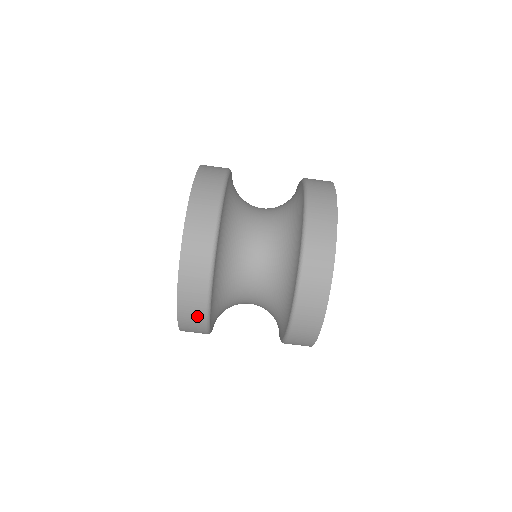
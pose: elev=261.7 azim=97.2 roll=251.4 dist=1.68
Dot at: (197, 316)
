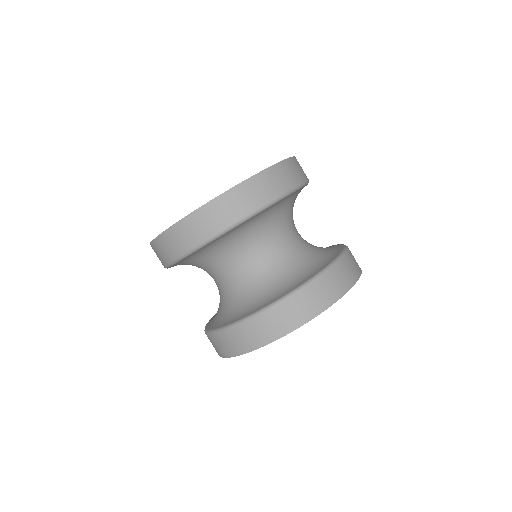
Dot at: (231, 214)
